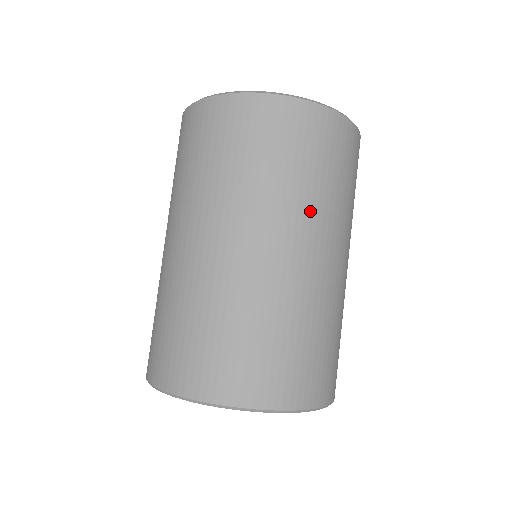
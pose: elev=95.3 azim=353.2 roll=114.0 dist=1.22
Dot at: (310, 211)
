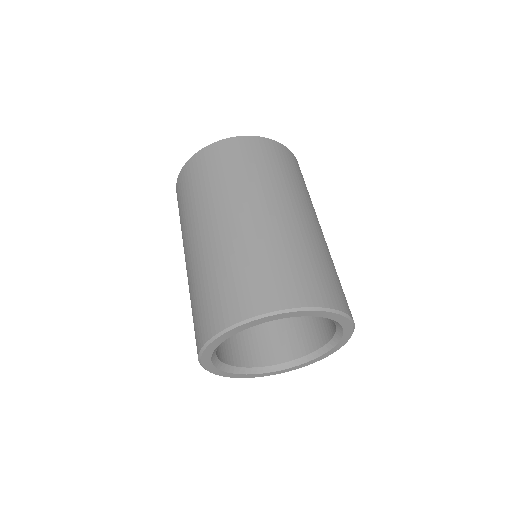
Dot at: (287, 190)
